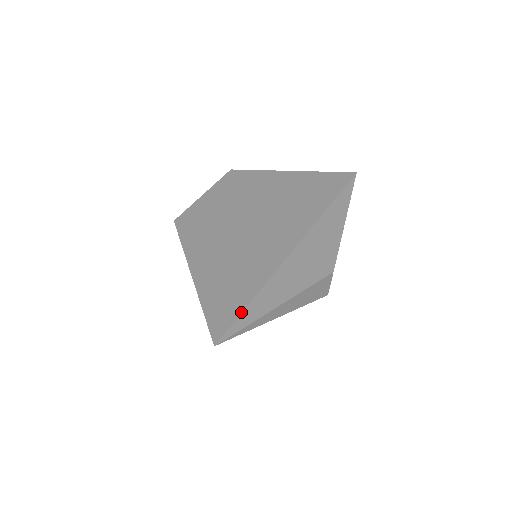
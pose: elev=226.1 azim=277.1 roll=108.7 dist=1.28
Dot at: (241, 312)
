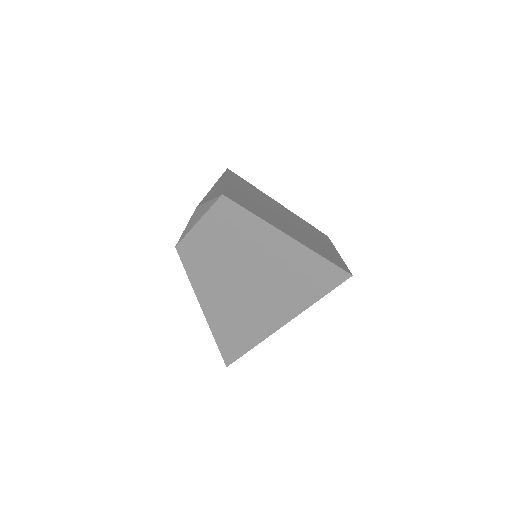
Dot at: (241, 356)
